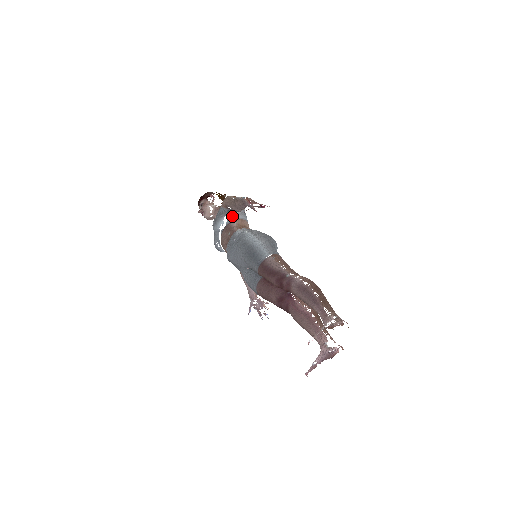
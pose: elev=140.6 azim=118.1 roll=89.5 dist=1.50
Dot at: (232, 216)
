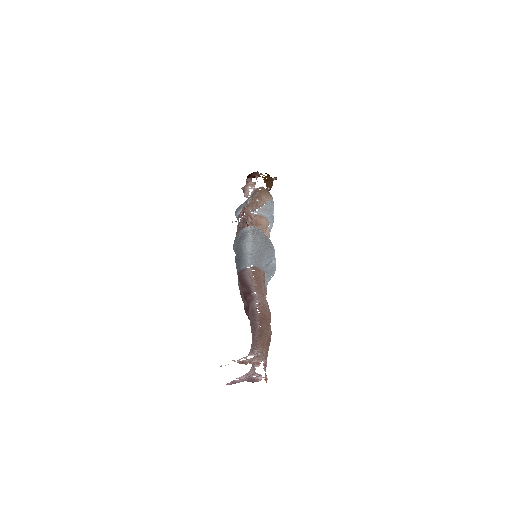
Dot at: occluded
